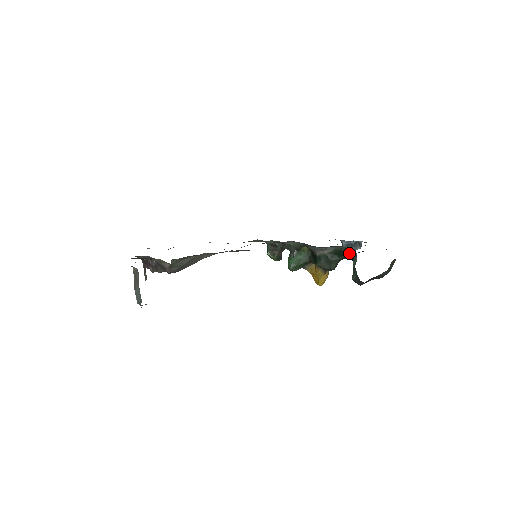
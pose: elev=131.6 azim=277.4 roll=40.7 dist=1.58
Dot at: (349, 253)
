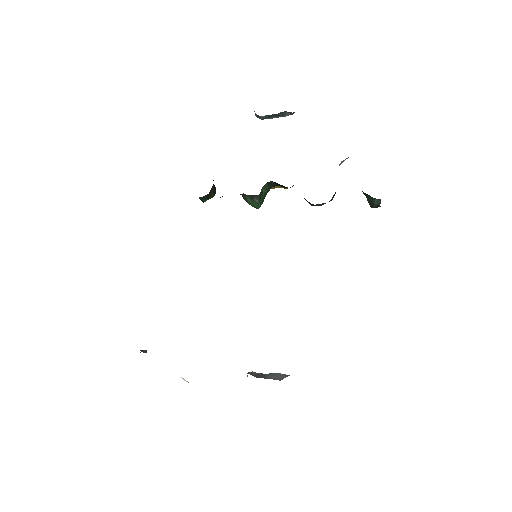
Dot at: occluded
